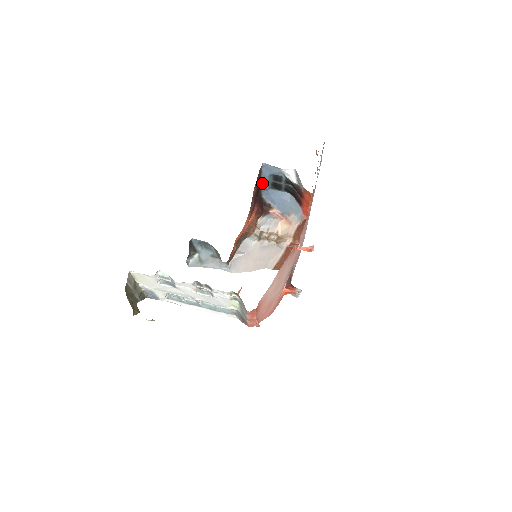
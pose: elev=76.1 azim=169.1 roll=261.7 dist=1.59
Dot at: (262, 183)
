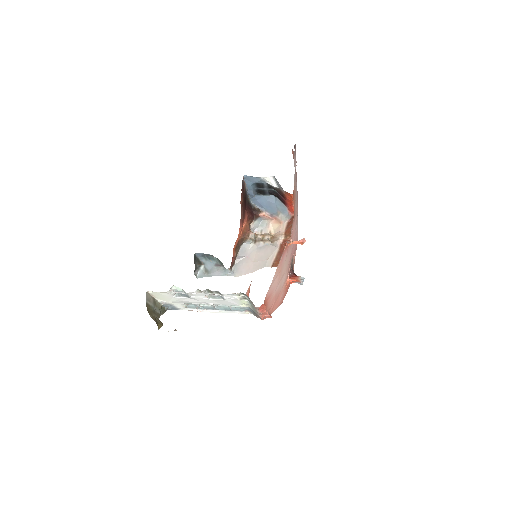
Dot at: (247, 192)
